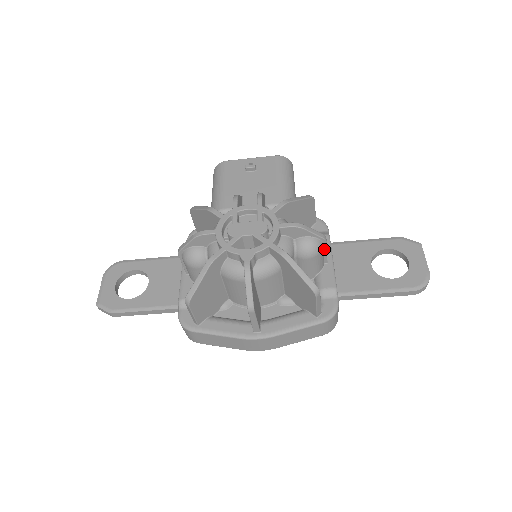
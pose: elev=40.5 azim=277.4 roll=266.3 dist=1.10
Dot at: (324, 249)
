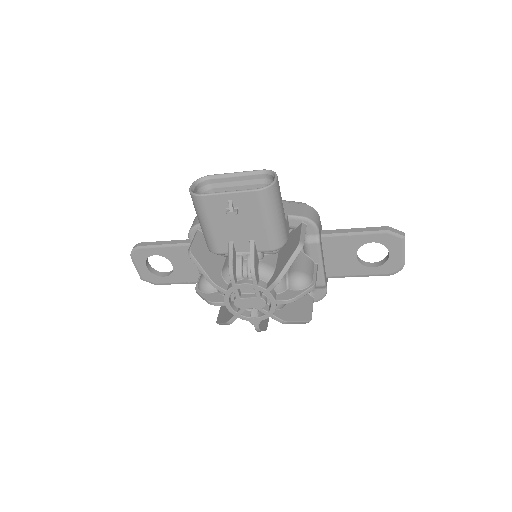
Dot at: occluded
